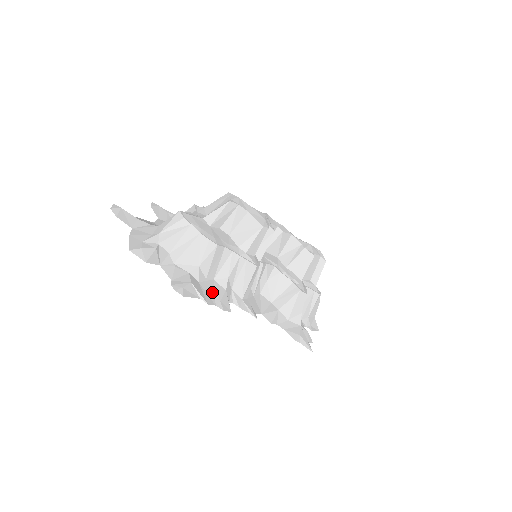
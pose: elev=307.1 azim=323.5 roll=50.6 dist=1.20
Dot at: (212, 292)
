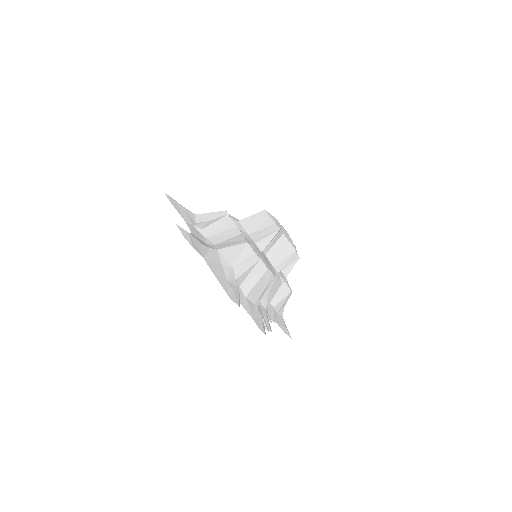
Dot at: (263, 316)
